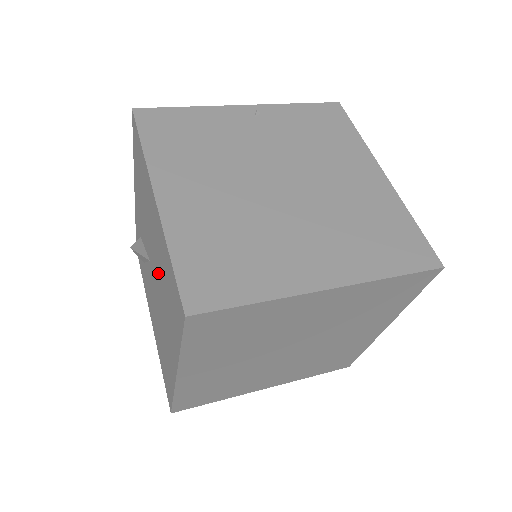
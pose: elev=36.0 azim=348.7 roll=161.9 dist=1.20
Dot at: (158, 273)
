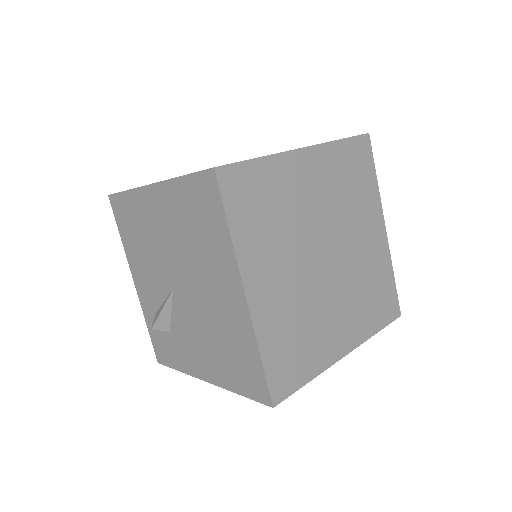
Dot at: (183, 255)
